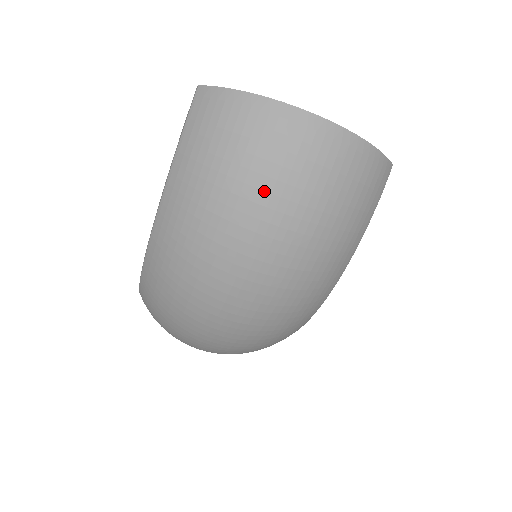
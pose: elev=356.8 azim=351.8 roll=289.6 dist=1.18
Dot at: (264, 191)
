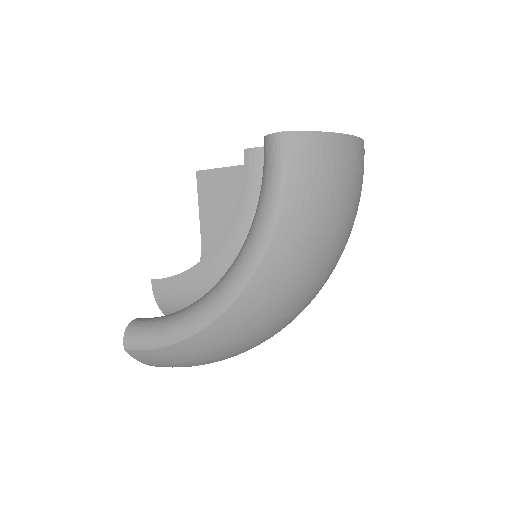
Dot at: (351, 206)
